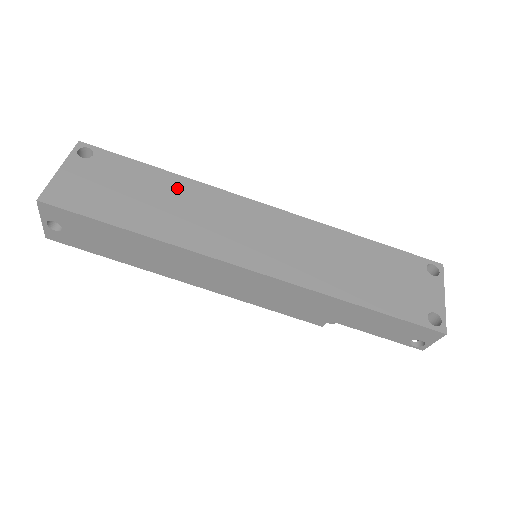
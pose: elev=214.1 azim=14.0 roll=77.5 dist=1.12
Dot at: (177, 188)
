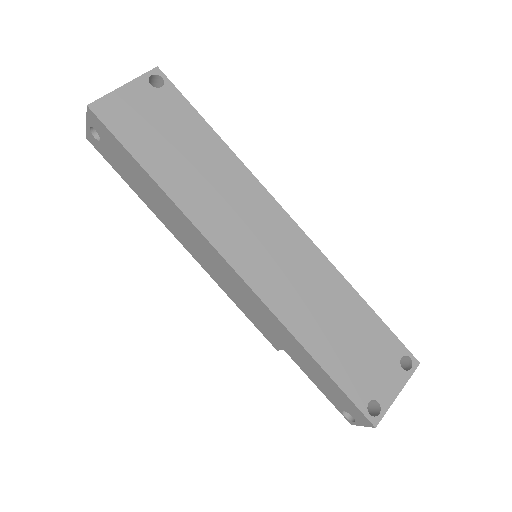
Dot at: (218, 158)
